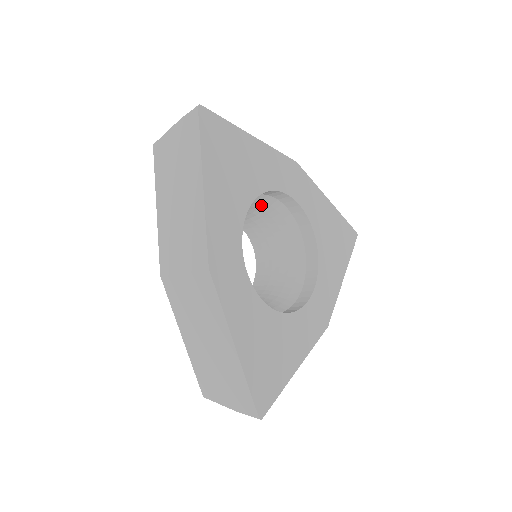
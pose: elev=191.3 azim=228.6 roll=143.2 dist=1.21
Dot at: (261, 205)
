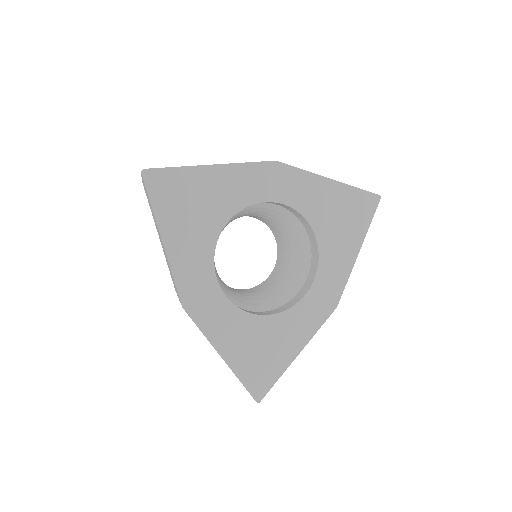
Dot at: (251, 209)
